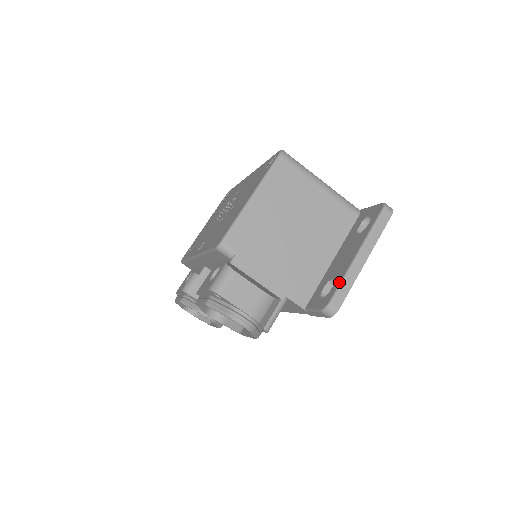
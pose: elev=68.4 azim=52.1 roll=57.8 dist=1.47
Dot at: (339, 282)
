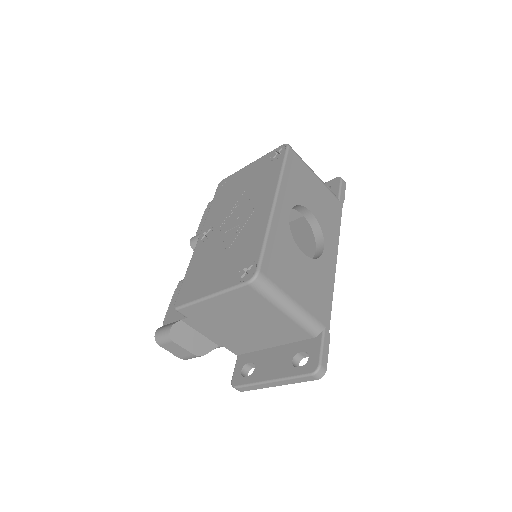
Dot at: (248, 383)
